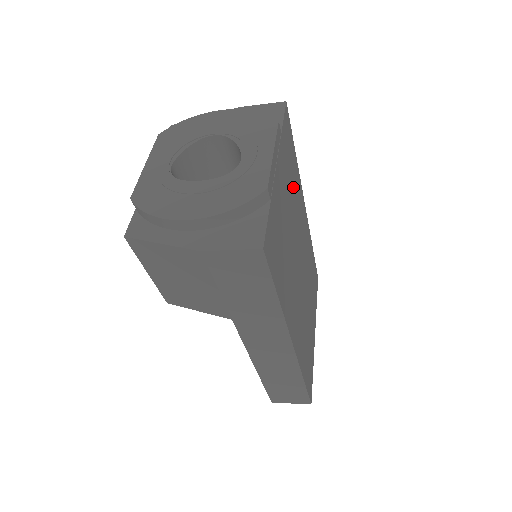
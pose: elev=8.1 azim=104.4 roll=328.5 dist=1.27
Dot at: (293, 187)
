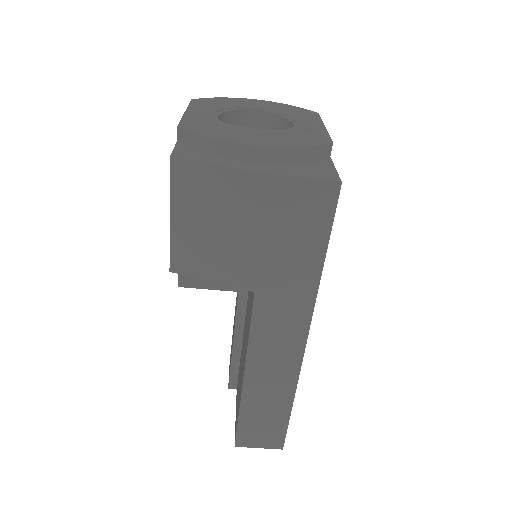
Dot at: occluded
